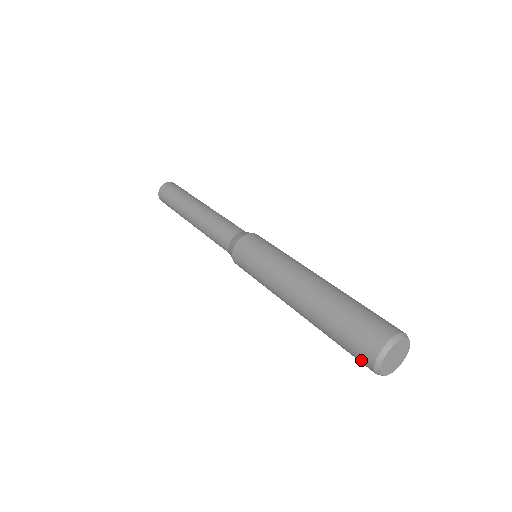
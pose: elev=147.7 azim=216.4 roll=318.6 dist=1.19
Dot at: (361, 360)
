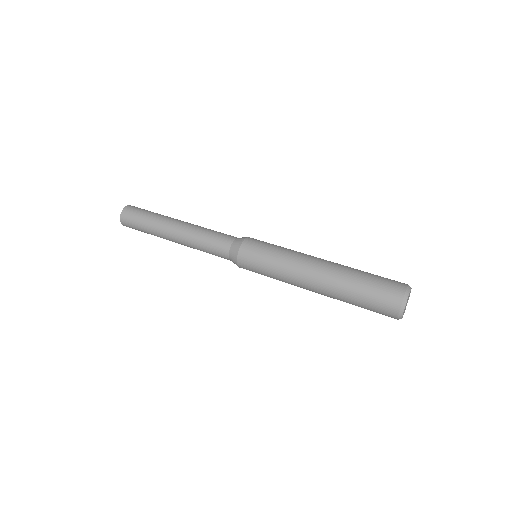
Dot at: (388, 303)
